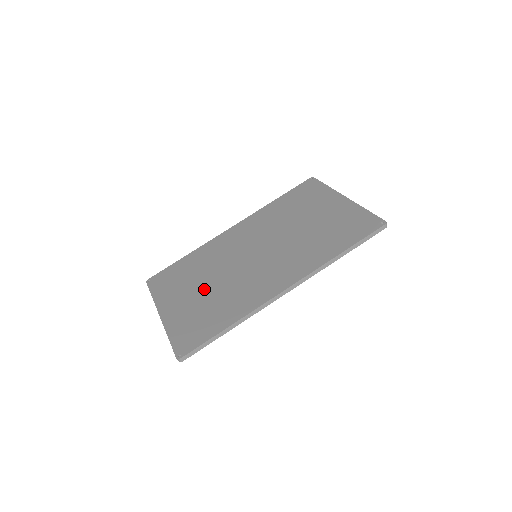
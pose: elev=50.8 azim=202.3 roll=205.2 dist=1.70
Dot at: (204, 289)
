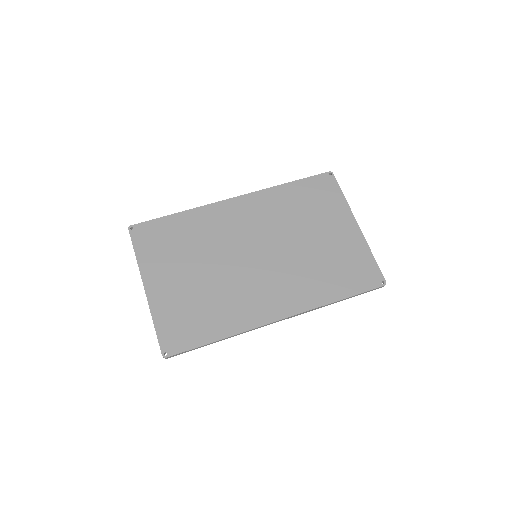
Dot at: (197, 276)
